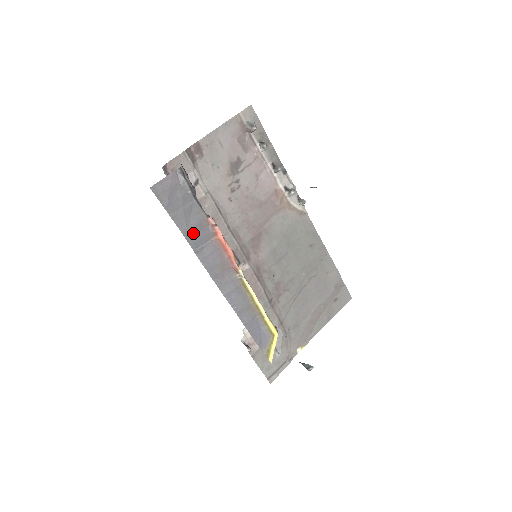
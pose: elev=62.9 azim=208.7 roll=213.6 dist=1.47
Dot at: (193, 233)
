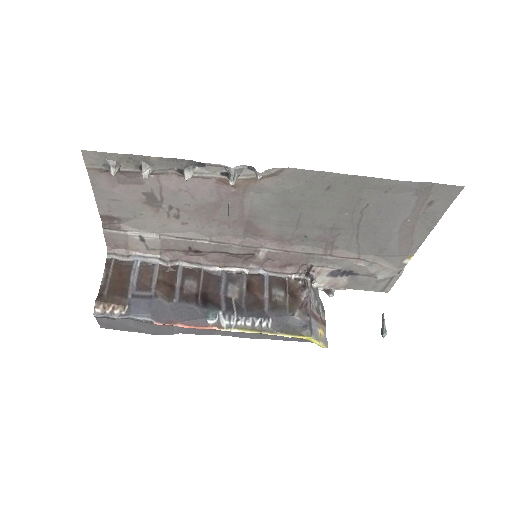
Dot at: (158, 332)
